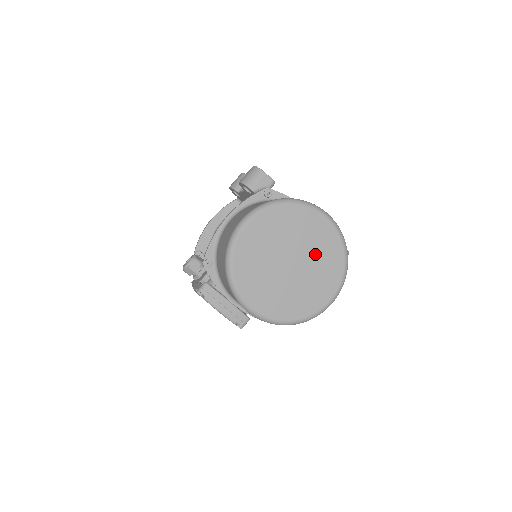
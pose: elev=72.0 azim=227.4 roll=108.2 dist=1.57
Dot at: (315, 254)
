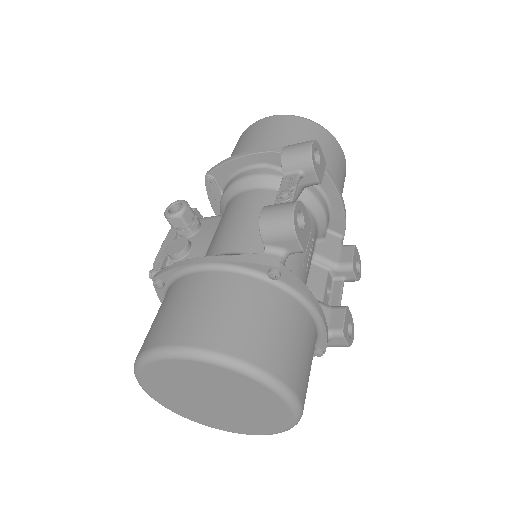
Dot at: (251, 411)
